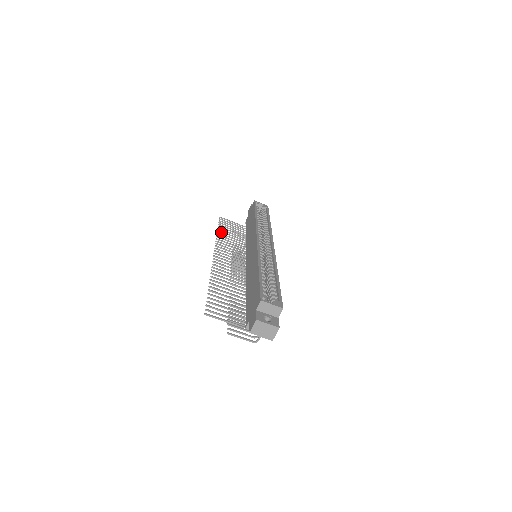
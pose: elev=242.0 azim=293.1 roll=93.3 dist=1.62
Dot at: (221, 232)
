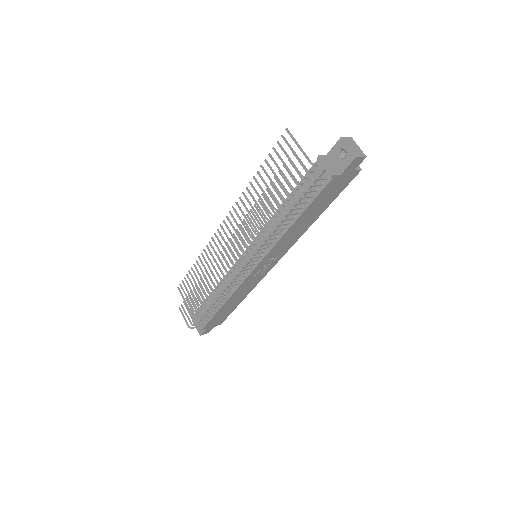
Dot at: (196, 267)
